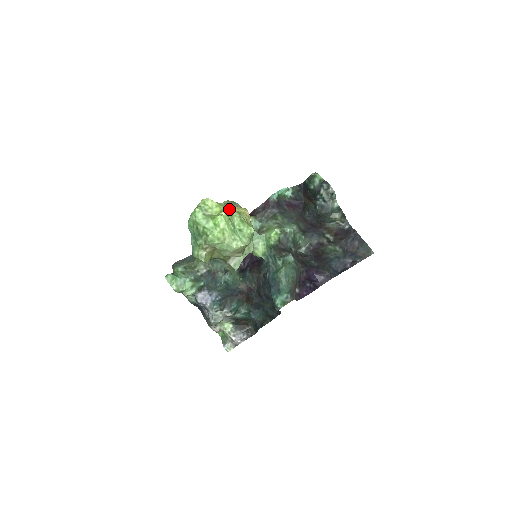
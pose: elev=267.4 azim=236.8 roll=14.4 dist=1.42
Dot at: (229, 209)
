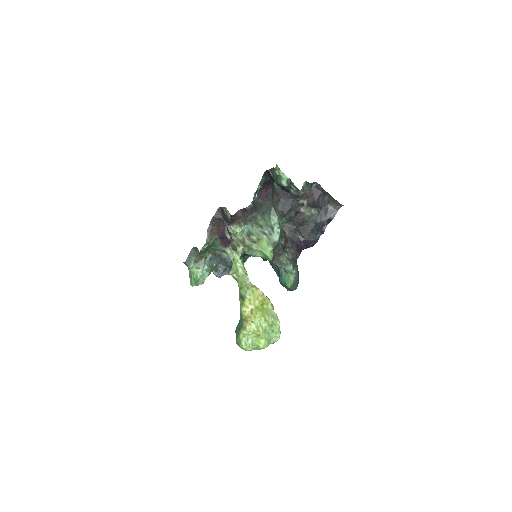
Dot at: (260, 328)
